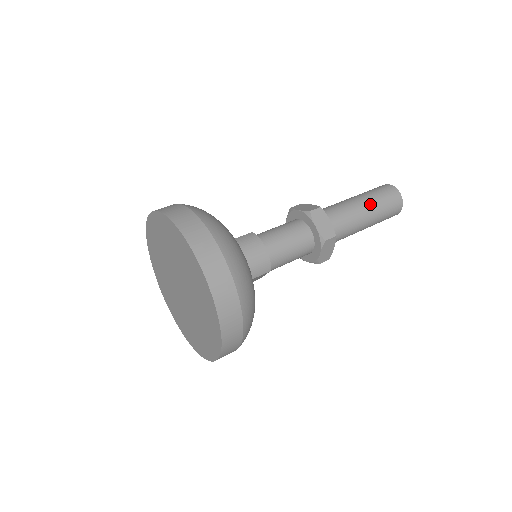
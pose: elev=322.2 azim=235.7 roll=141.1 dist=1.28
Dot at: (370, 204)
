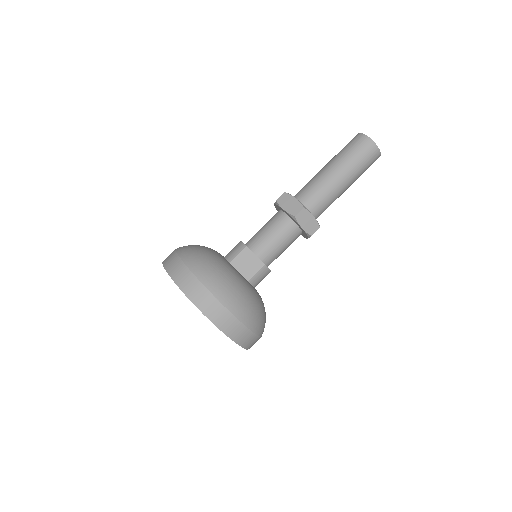
Dot at: occluded
